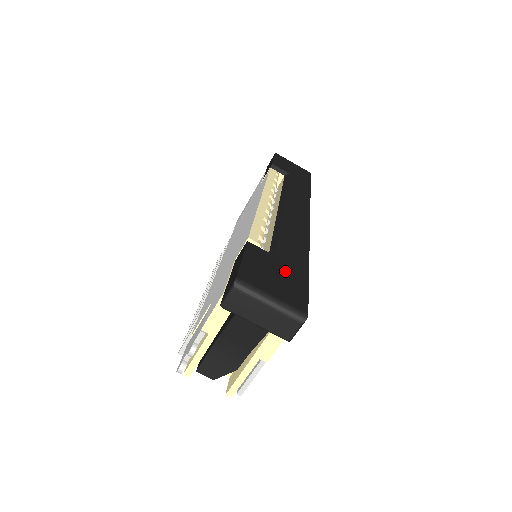
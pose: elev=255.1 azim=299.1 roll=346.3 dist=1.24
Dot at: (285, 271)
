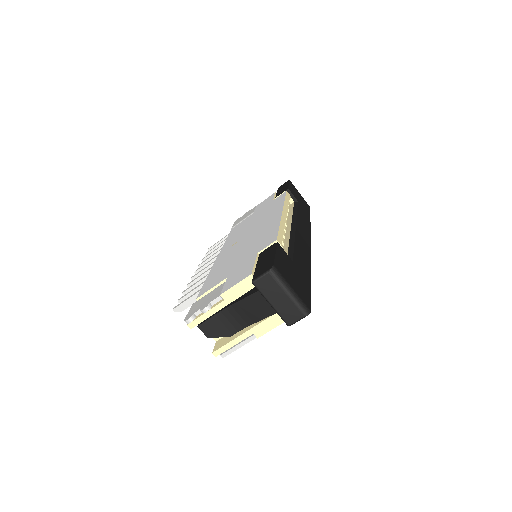
Dot at: (298, 275)
